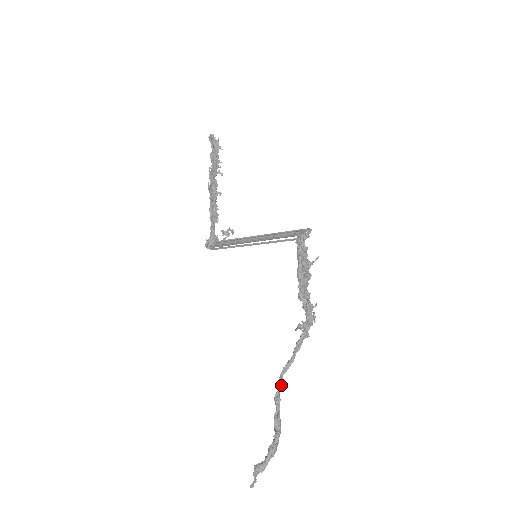
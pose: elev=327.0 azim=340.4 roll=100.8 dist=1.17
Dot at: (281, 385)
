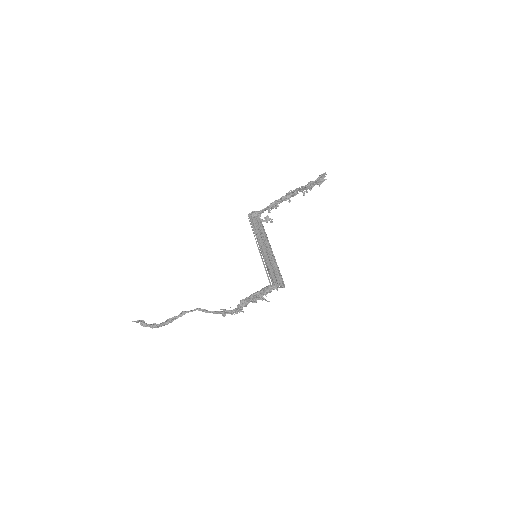
Dot at: occluded
